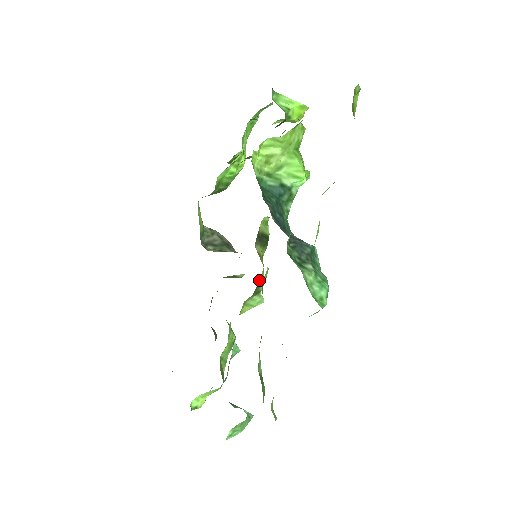
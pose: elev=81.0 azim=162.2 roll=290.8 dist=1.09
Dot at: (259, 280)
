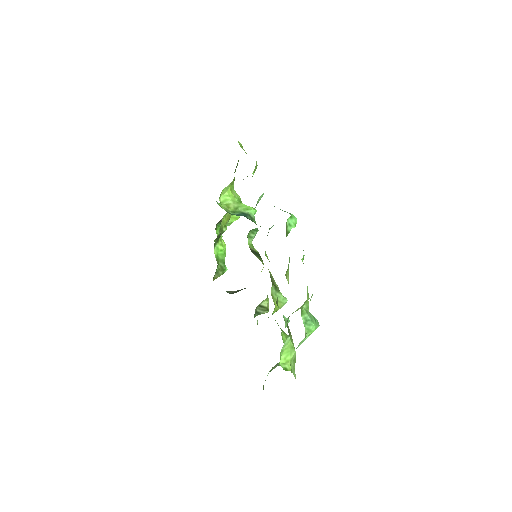
Dot at: (269, 272)
